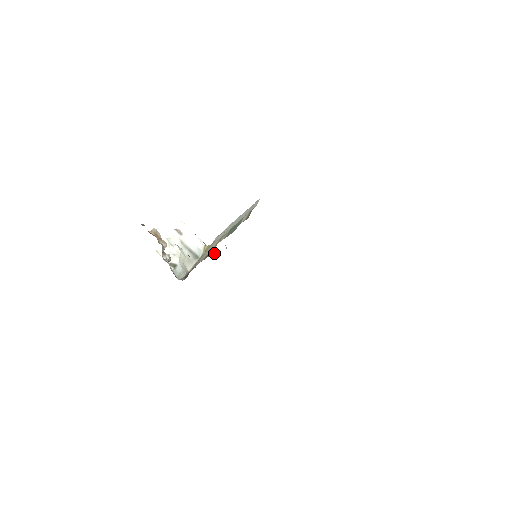
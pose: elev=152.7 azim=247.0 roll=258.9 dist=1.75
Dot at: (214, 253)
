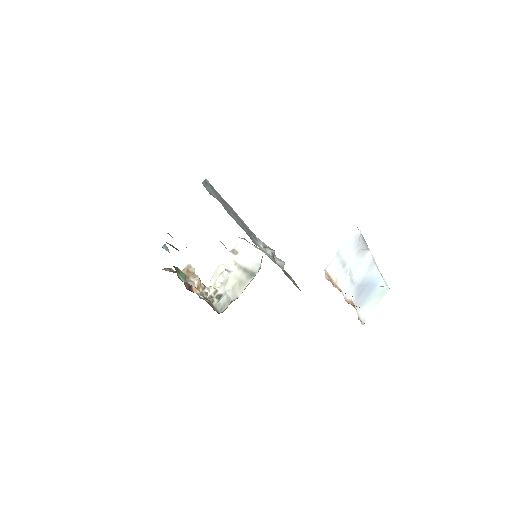
Dot at: (277, 260)
